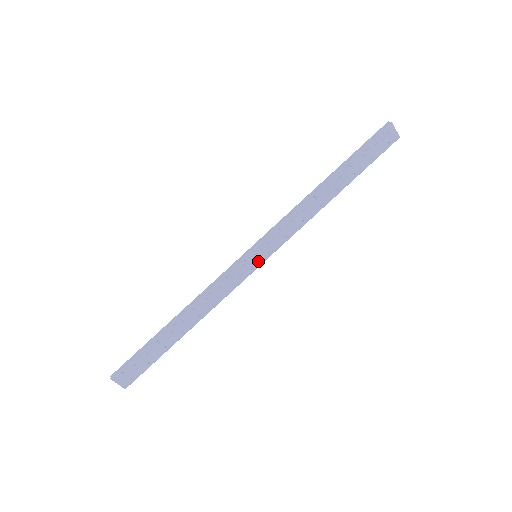
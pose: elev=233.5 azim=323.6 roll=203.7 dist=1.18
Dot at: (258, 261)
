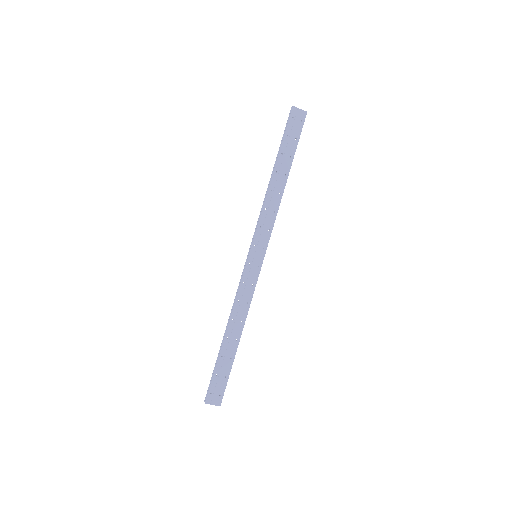
Dot at: (259, 259)
